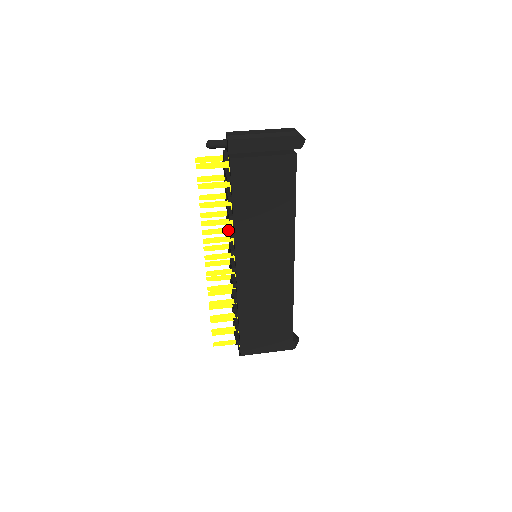
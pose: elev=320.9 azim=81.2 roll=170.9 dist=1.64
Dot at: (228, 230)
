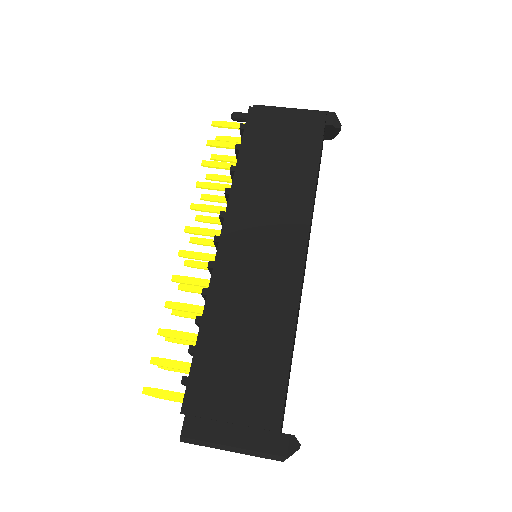
Dot at: occluded
